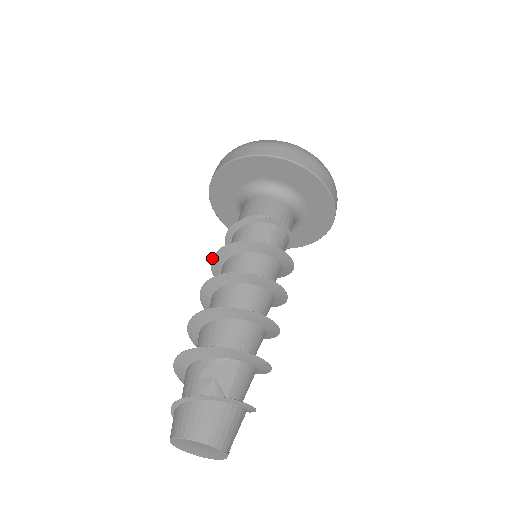
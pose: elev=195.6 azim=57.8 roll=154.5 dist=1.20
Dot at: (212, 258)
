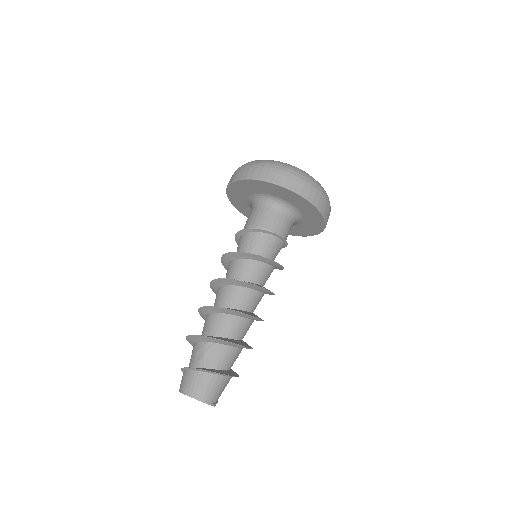
Dot at: (221, 260)
